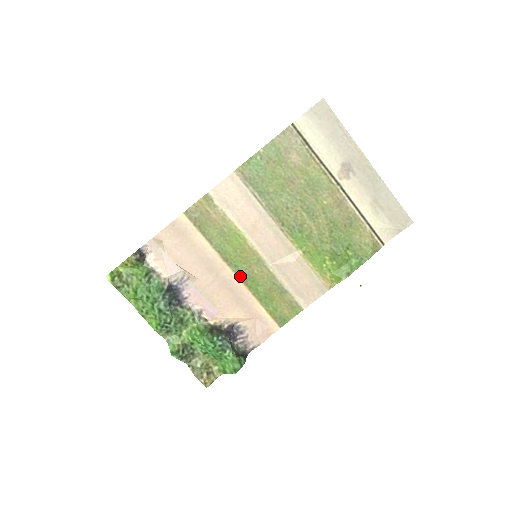
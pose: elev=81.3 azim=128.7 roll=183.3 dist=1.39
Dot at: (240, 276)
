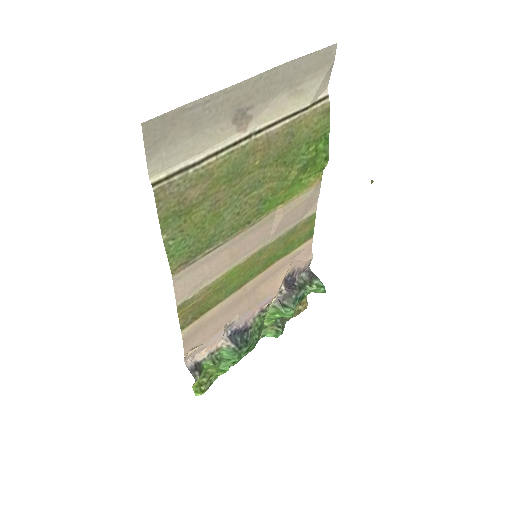
Dot at: (259, 272)
